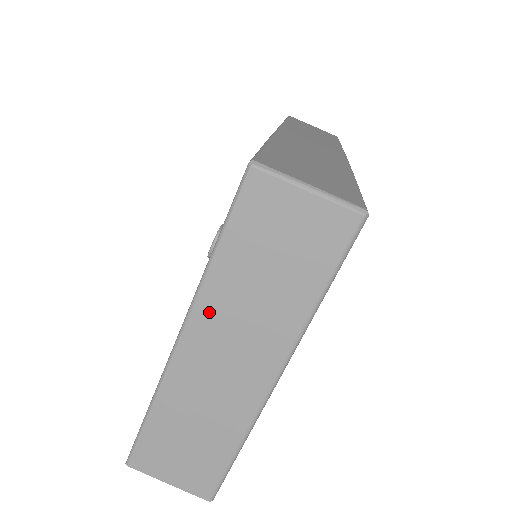
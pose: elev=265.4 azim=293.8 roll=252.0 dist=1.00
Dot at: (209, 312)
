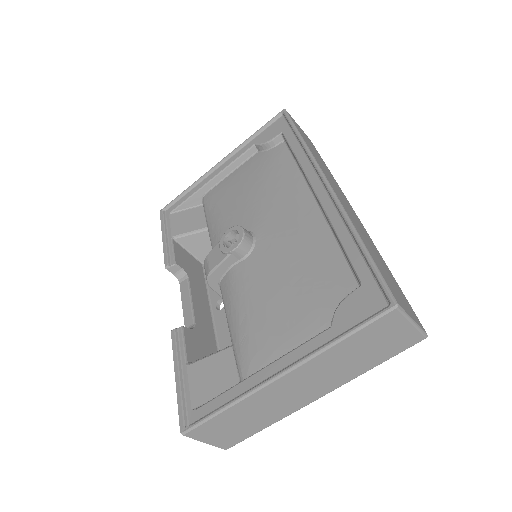
Dot at: (311, 367)
